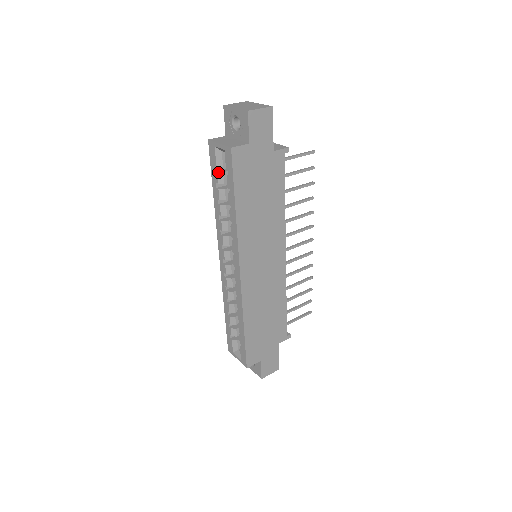
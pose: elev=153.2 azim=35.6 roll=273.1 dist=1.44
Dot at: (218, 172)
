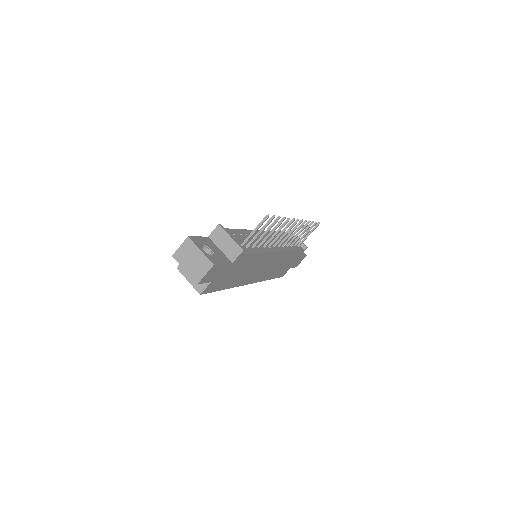
Dot at: occluded
